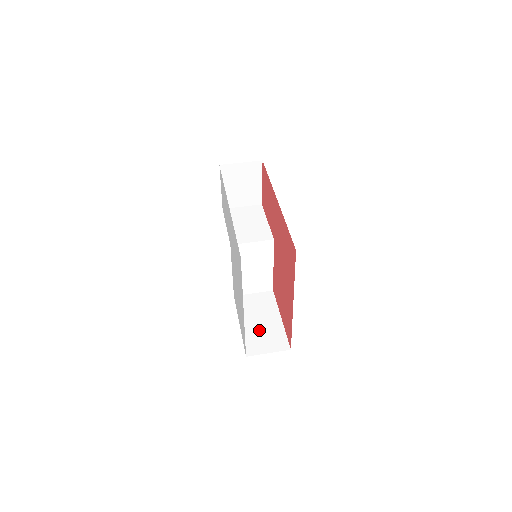
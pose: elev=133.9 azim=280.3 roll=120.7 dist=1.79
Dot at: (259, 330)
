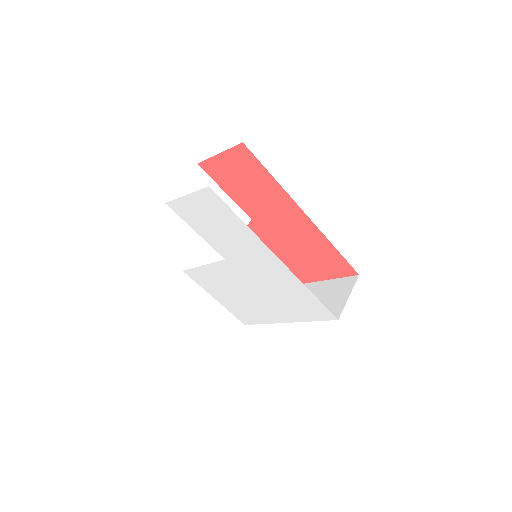
Dot at: occluded
